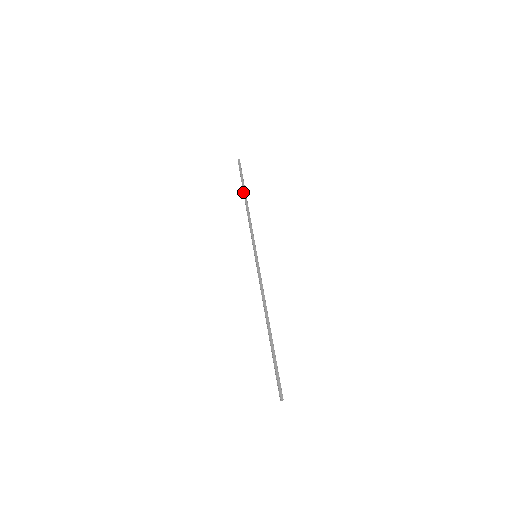
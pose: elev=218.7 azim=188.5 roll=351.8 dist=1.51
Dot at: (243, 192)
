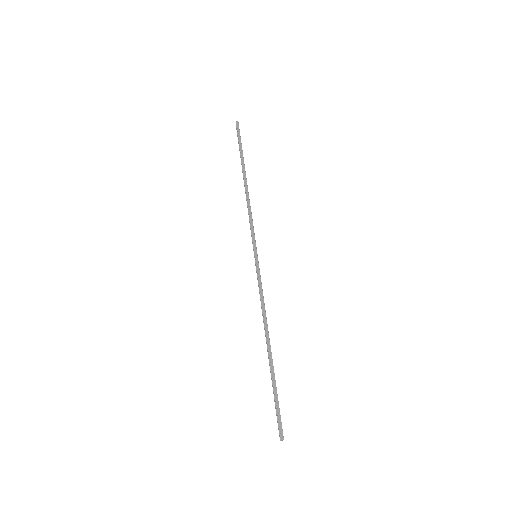
Dot at: (242, 168)
